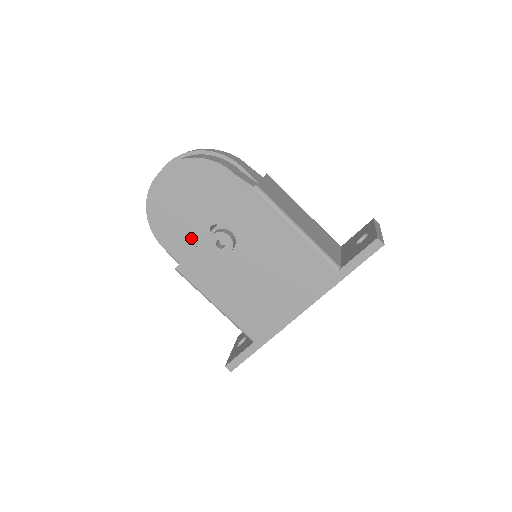
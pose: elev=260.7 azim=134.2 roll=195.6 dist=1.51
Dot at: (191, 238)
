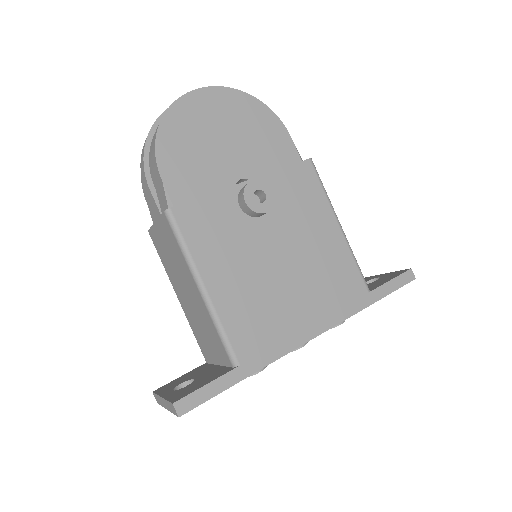
Dot at: (208, 181)
